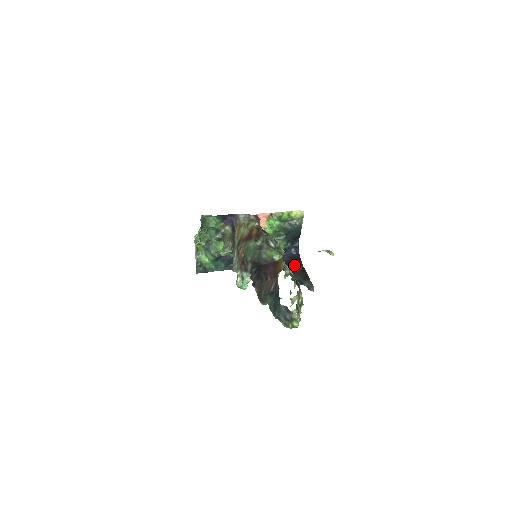
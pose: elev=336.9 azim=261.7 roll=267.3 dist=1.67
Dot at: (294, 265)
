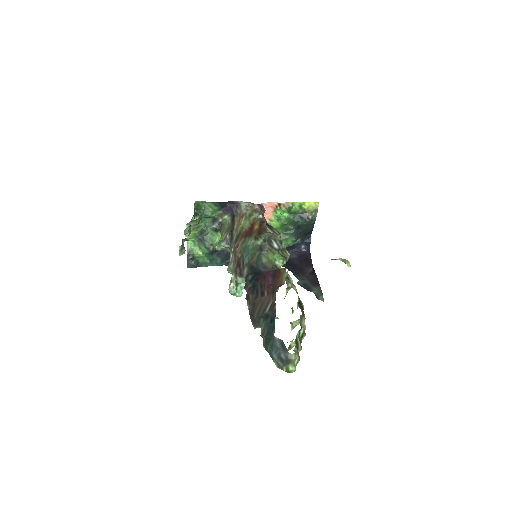
Dot at: (303, 265)
